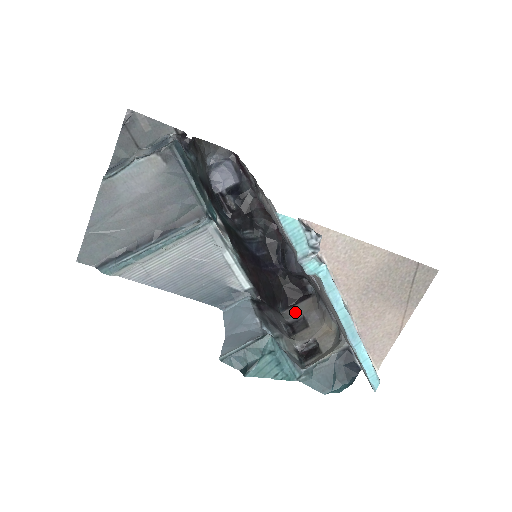
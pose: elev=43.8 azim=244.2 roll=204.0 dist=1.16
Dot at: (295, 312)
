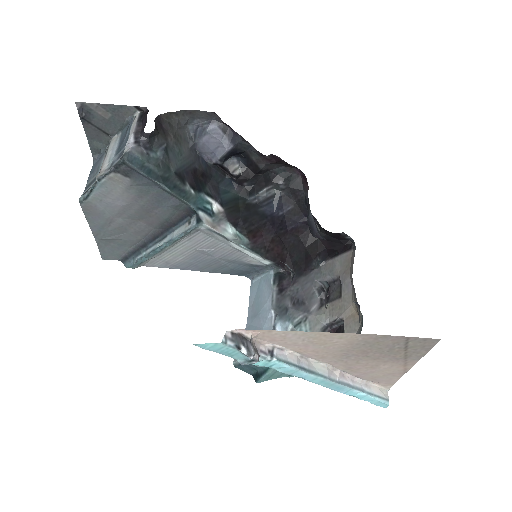
Dot at: (333, 269)
